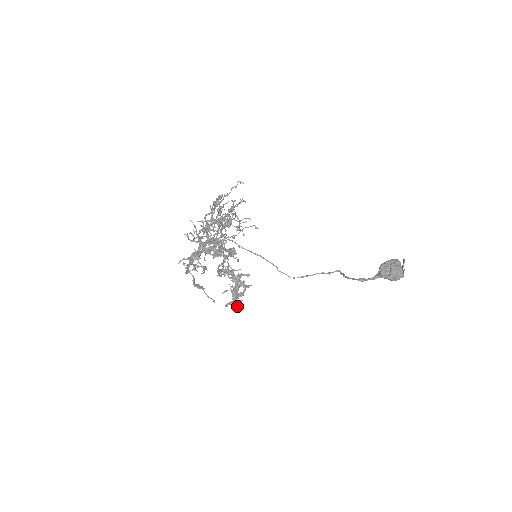
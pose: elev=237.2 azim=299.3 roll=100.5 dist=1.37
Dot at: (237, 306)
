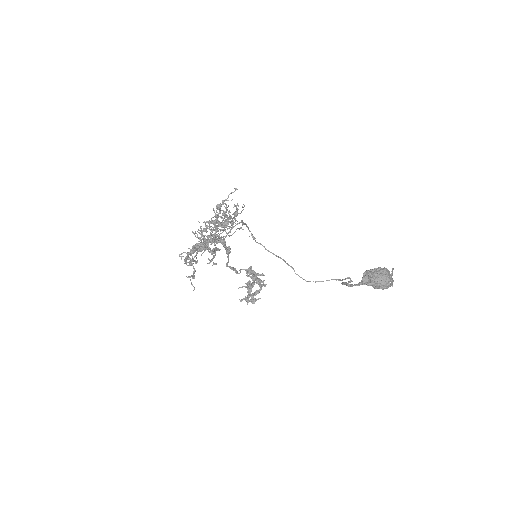
Dot at: occluded
